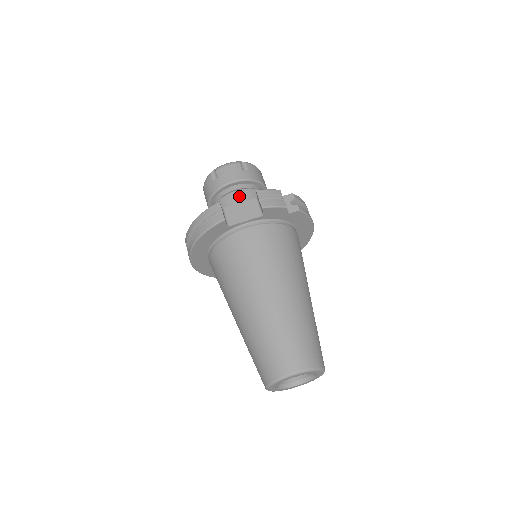
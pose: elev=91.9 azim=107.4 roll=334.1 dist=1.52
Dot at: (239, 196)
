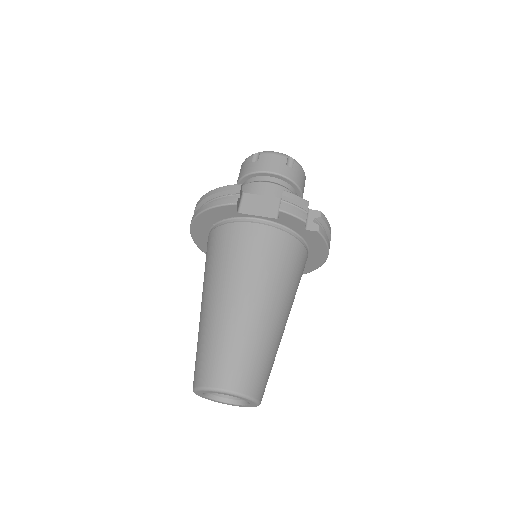
Dot at: (268, 189)
